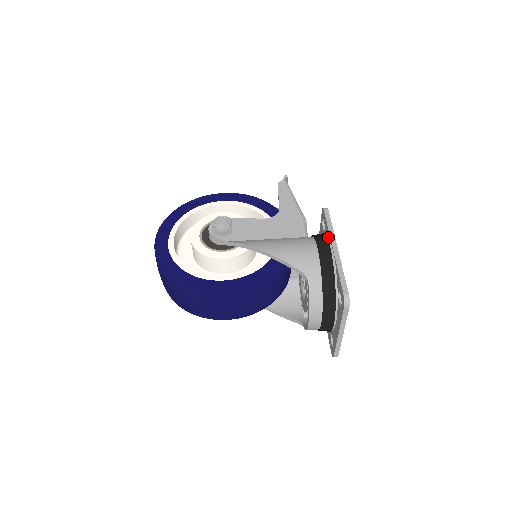
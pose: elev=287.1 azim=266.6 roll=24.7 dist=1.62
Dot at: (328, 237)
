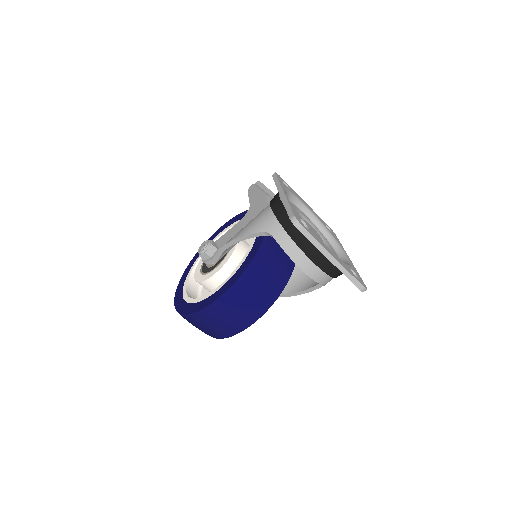
Dot at: occluded
